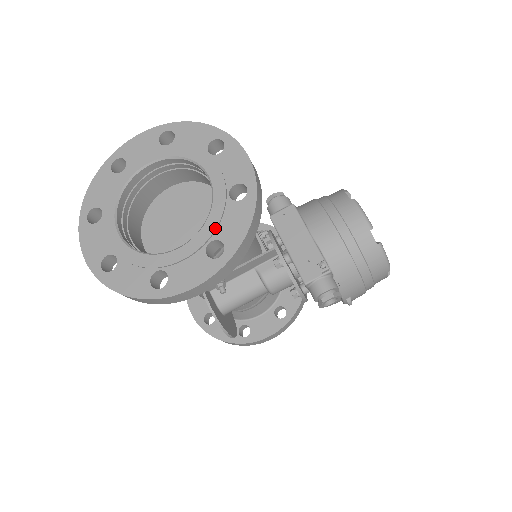
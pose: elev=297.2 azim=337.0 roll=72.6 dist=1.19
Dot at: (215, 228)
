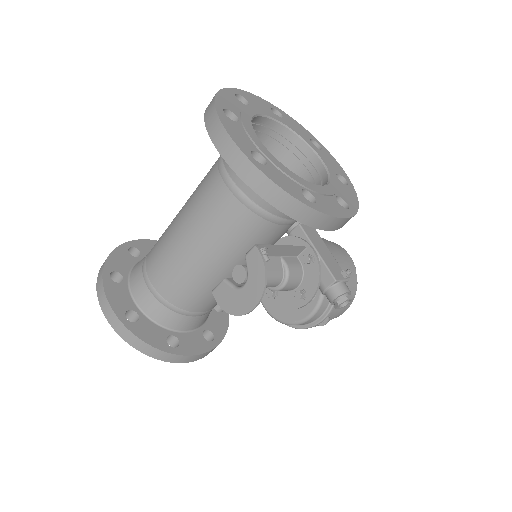
Dot at: (338, 189)
